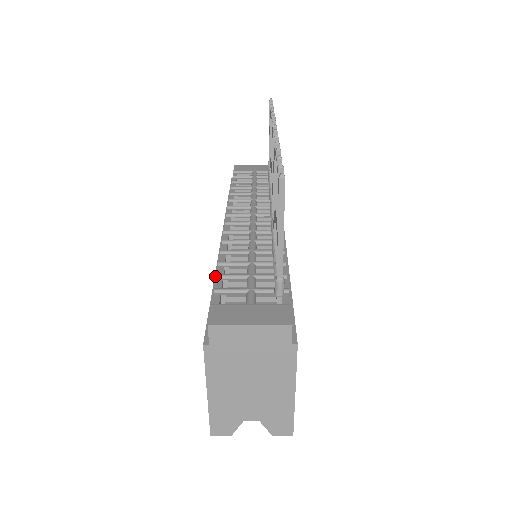
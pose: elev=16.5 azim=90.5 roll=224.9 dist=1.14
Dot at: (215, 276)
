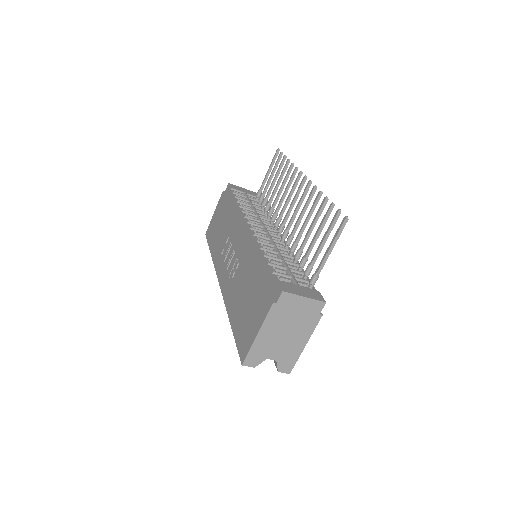
Dot at: (256, 263)
